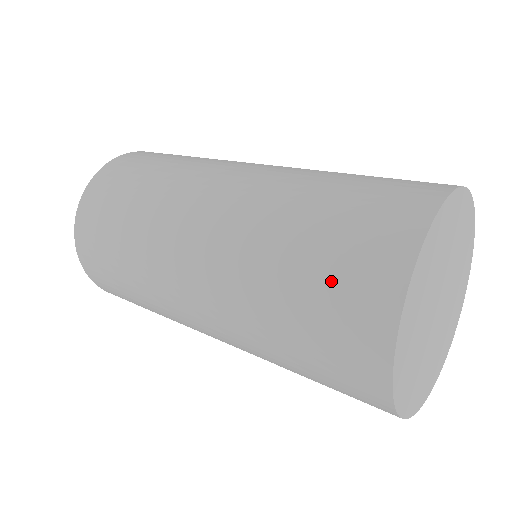
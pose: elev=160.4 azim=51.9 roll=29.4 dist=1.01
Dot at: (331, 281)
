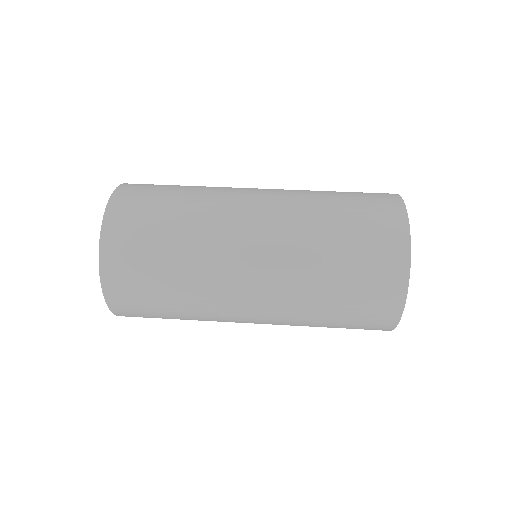
Dot at: (366, 243)
